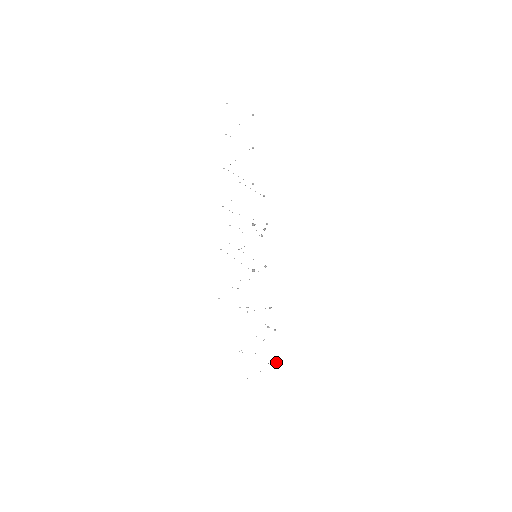
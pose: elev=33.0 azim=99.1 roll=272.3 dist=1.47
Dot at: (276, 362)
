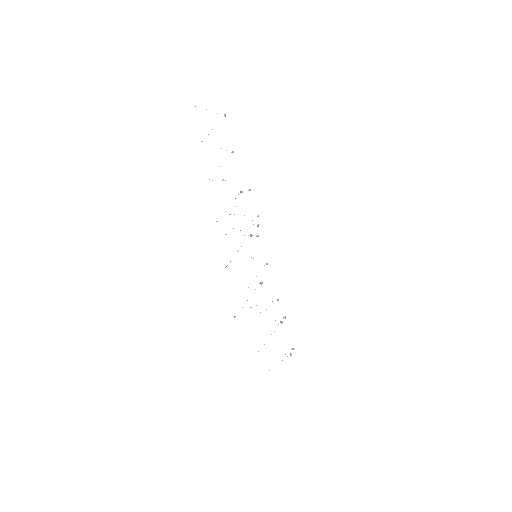
Dot at: (293, 348)
